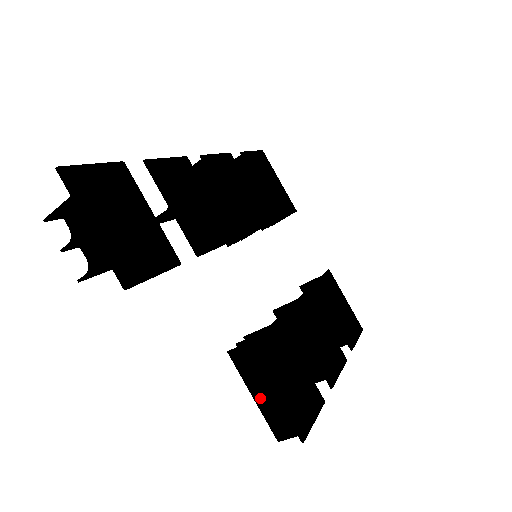
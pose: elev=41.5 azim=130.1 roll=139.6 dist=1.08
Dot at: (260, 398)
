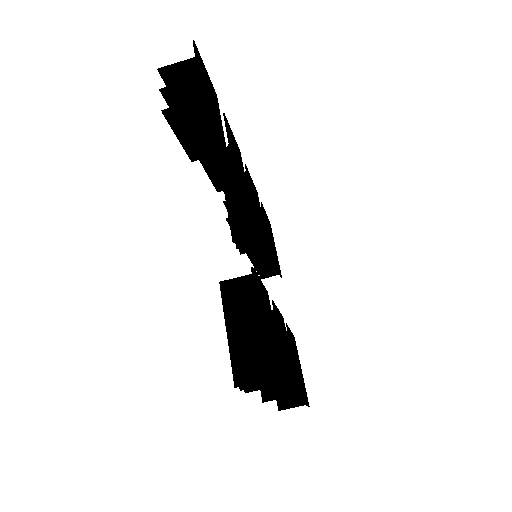
Dot at: (235, 333)
